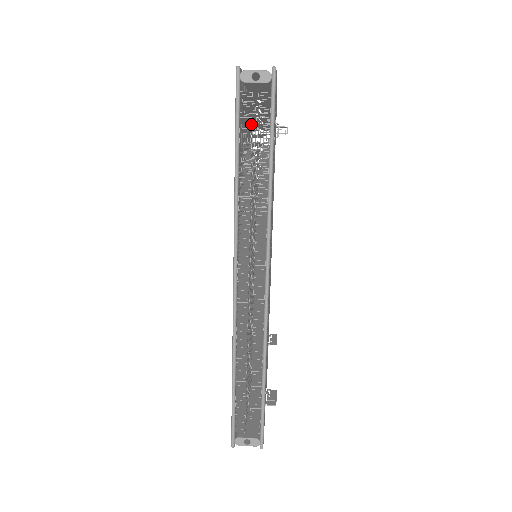
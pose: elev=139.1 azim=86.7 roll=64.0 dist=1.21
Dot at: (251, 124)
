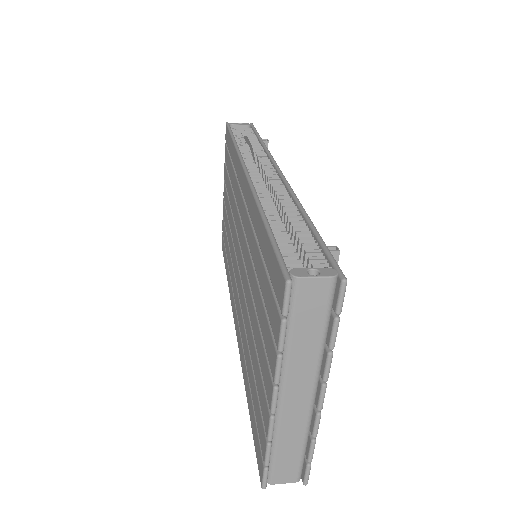
Dot at: occluded
